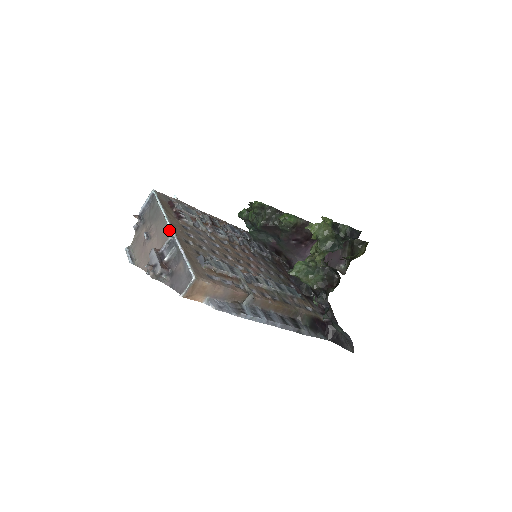
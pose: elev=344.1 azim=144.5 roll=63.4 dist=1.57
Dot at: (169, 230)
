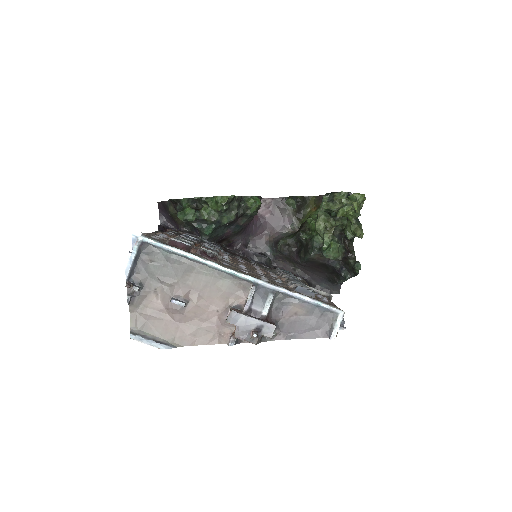
Dot at: (232, 279)
